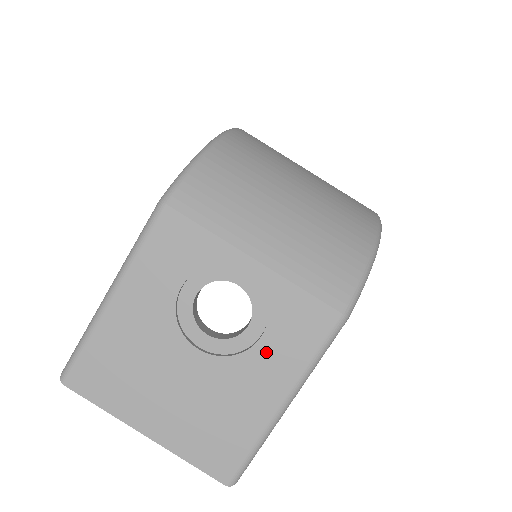
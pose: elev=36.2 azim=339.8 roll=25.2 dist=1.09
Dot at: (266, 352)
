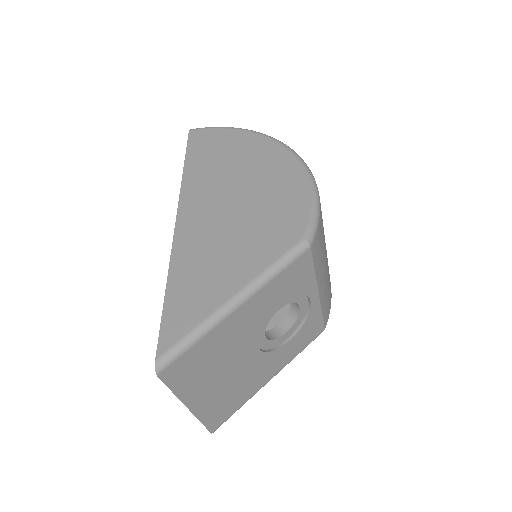
Dot at: (285, 350)
